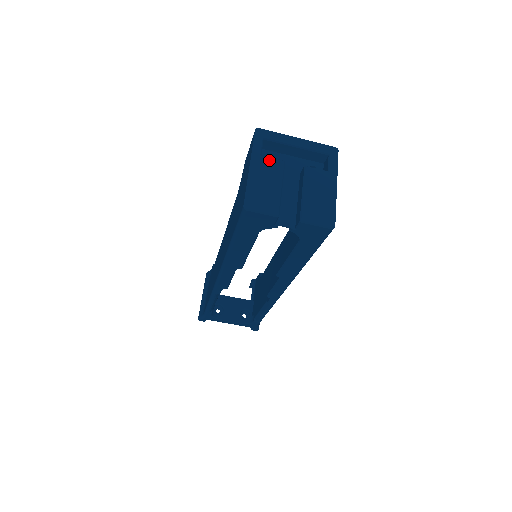
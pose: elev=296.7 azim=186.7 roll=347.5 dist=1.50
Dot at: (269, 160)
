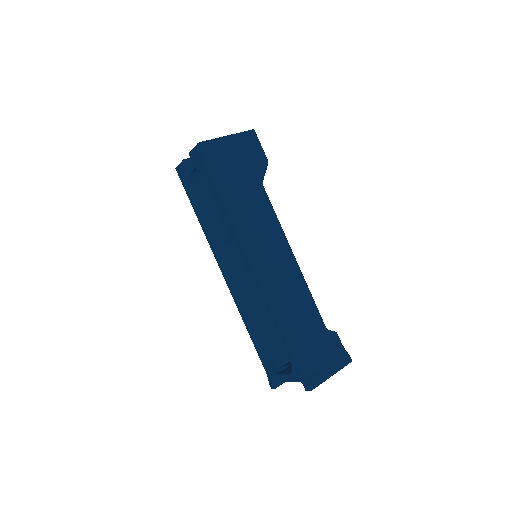
Dot at: occluded
